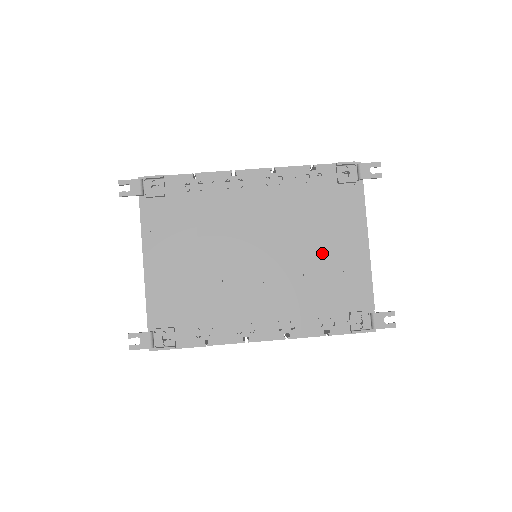
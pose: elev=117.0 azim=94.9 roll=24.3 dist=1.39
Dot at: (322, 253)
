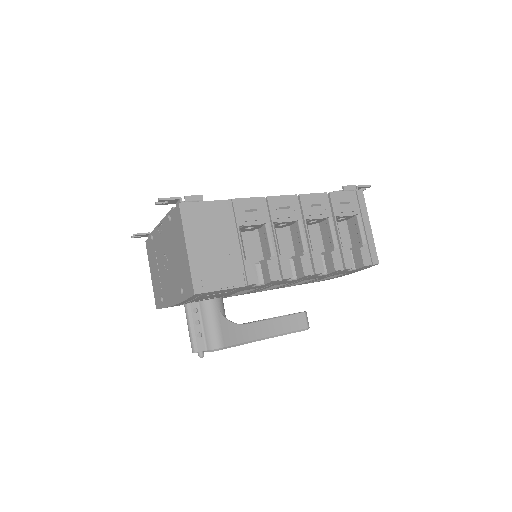
Dot at: occluded
